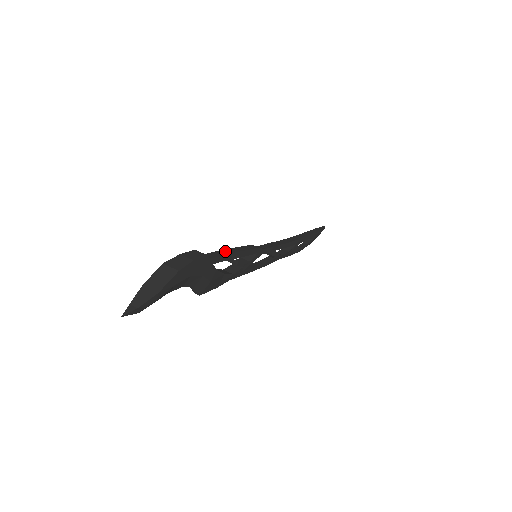
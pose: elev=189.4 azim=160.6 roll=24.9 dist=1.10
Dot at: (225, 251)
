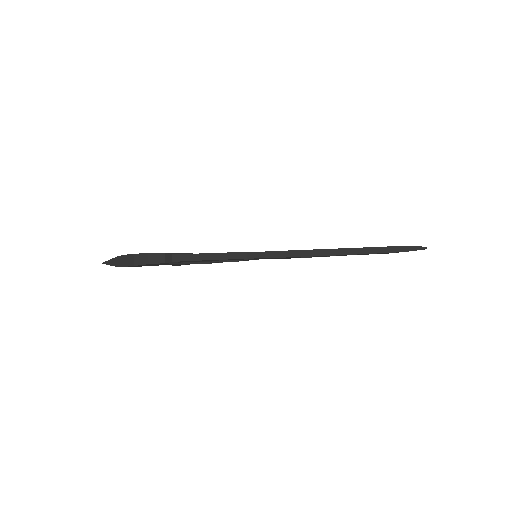
Dot at: (201, 256)
